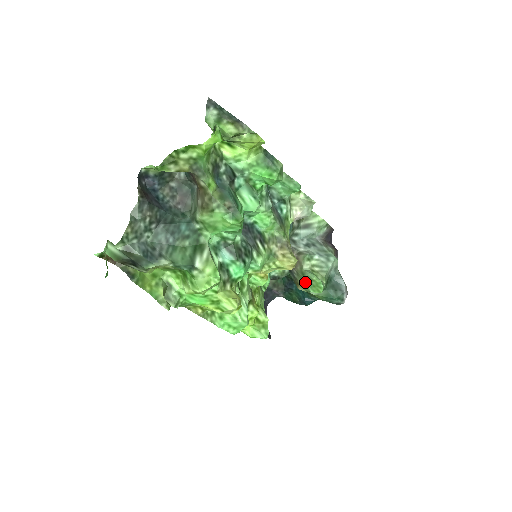
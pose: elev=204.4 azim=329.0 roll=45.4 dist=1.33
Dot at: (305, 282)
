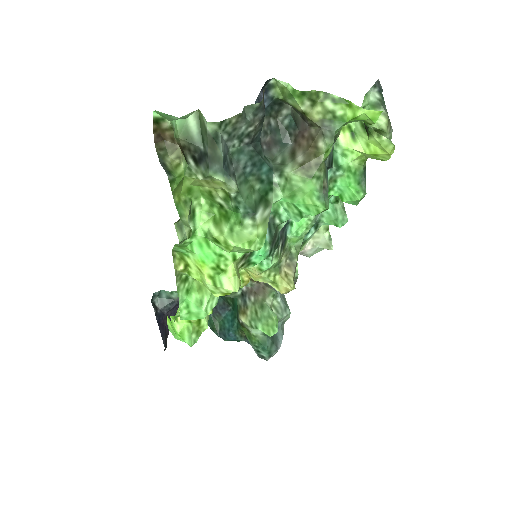
Dot at: (259, 315)
